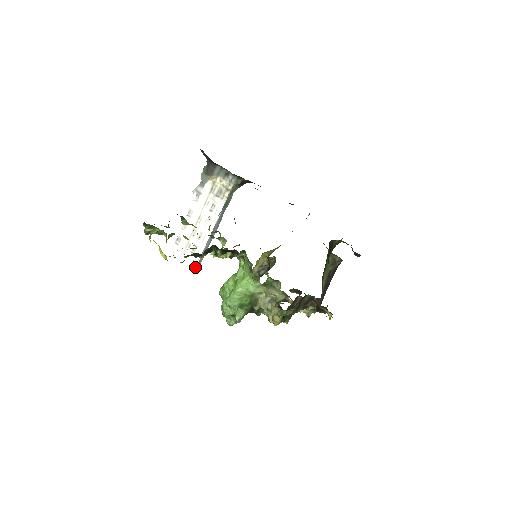
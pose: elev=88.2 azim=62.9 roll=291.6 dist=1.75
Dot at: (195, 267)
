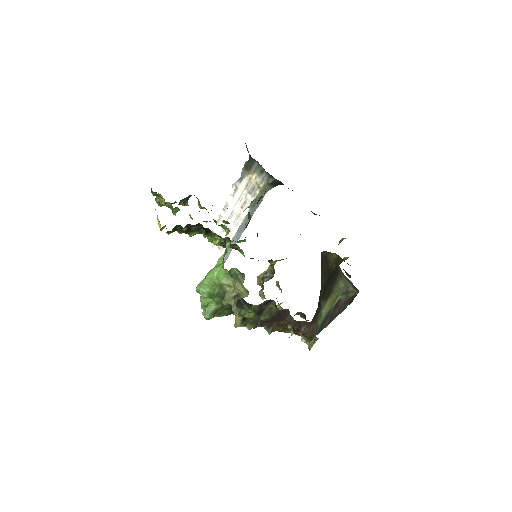
Dot at: occluded
